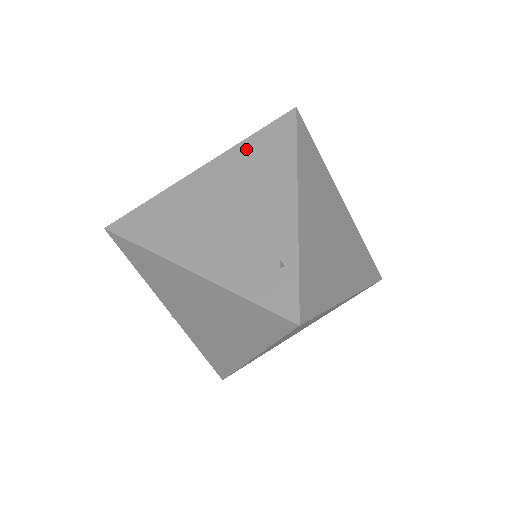
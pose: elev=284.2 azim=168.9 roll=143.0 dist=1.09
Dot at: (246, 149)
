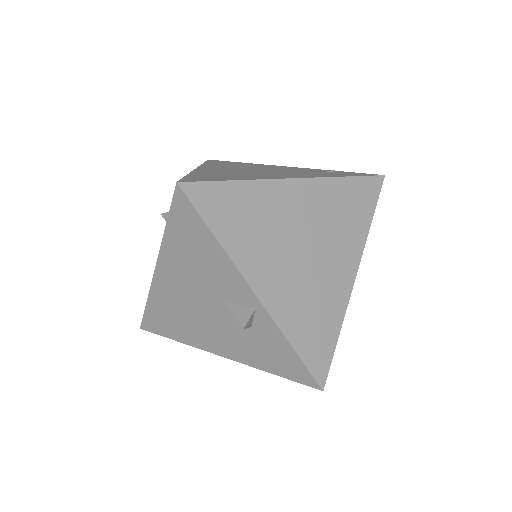
Dot at: (213, 164)
